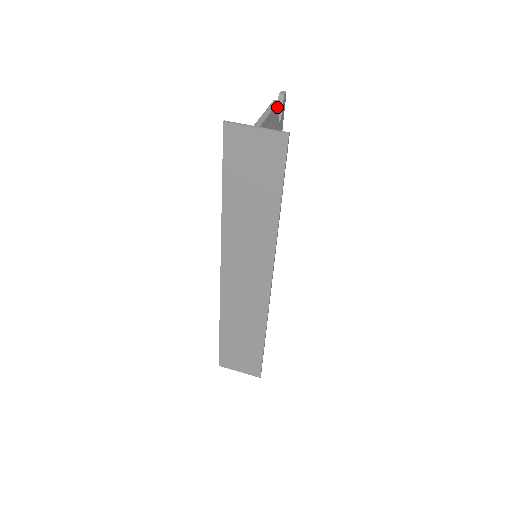
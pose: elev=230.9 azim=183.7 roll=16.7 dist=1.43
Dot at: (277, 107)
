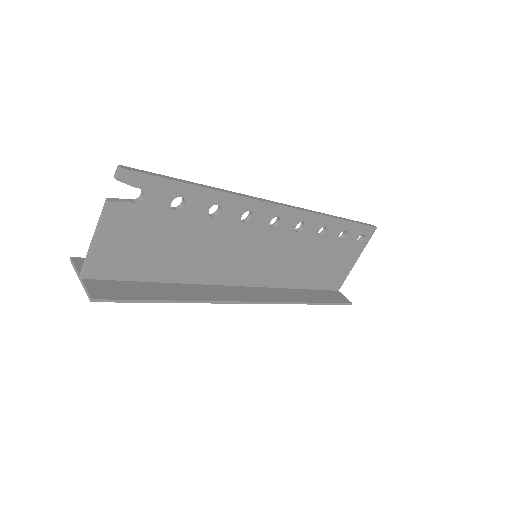
Dot at: (111, 211)
